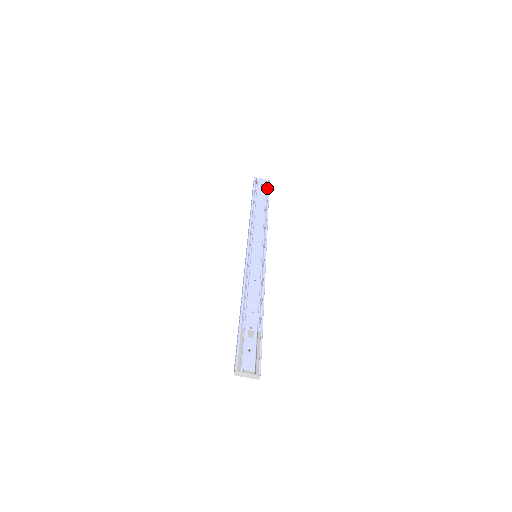
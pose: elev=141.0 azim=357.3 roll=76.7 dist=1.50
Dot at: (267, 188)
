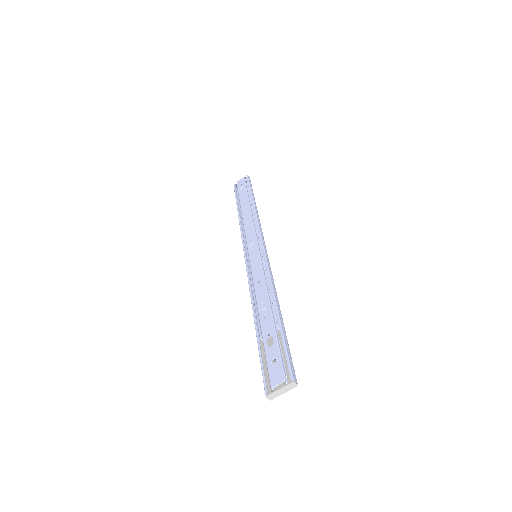
Dot at: (247, 184)
